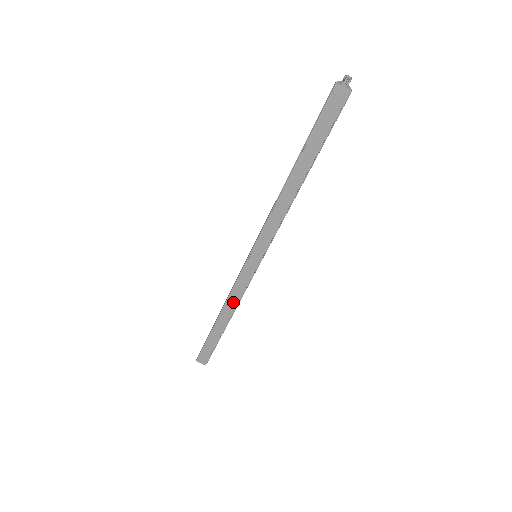
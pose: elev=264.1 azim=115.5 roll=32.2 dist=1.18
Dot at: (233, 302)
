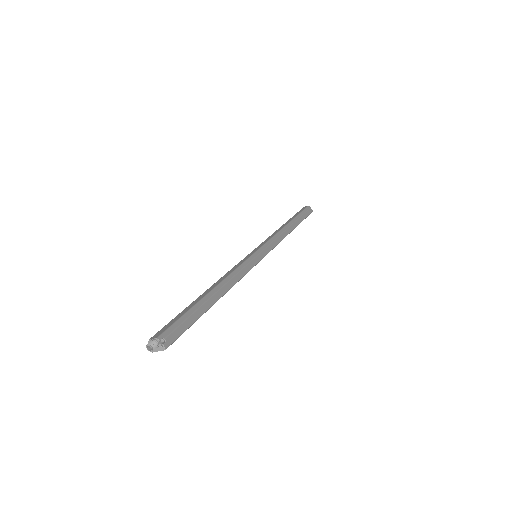
Dot at: occluded
